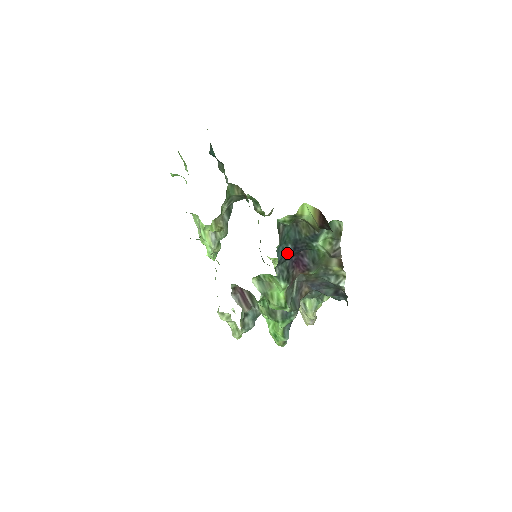
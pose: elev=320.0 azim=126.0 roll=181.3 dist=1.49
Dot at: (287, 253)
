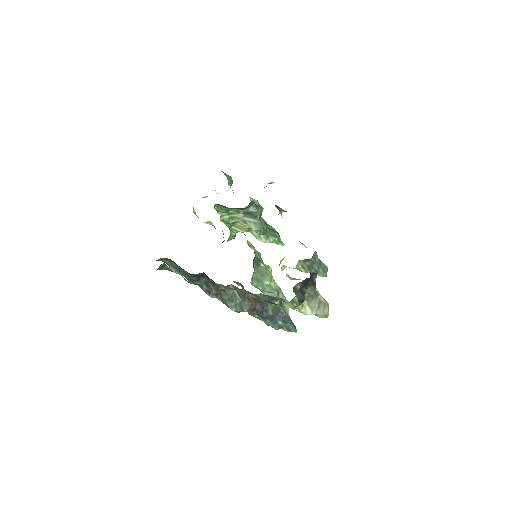
Dot at: occluded
